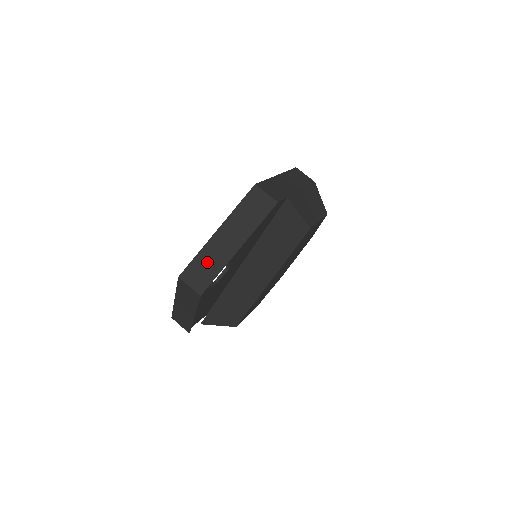
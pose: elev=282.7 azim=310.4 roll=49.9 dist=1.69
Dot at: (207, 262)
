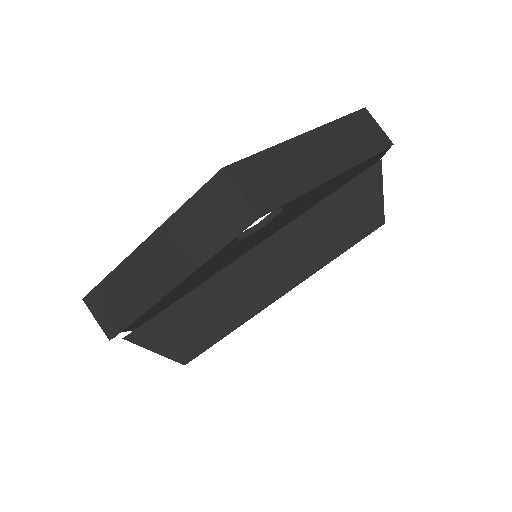
Dot at: (281, 169)
